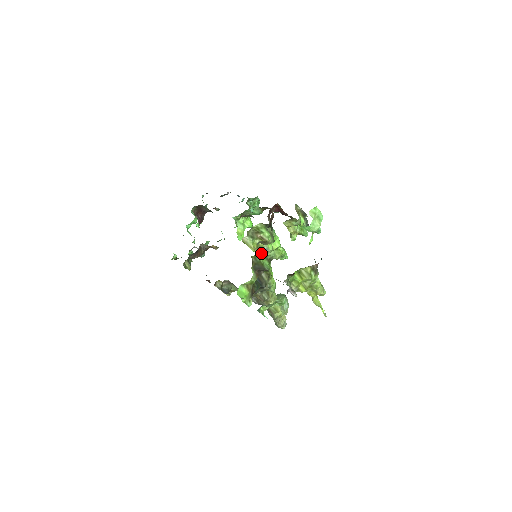
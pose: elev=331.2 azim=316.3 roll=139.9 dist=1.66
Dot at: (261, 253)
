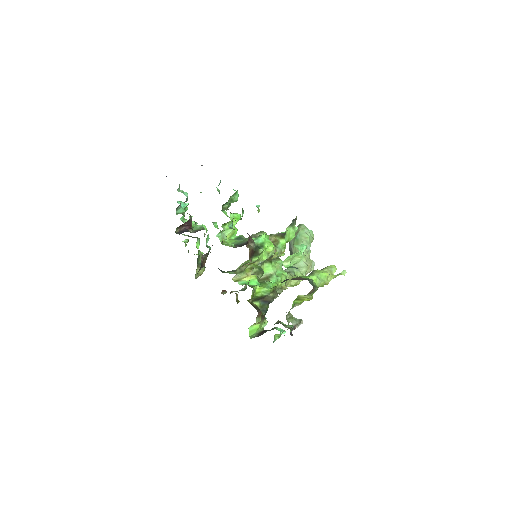
Dot at: occluded
